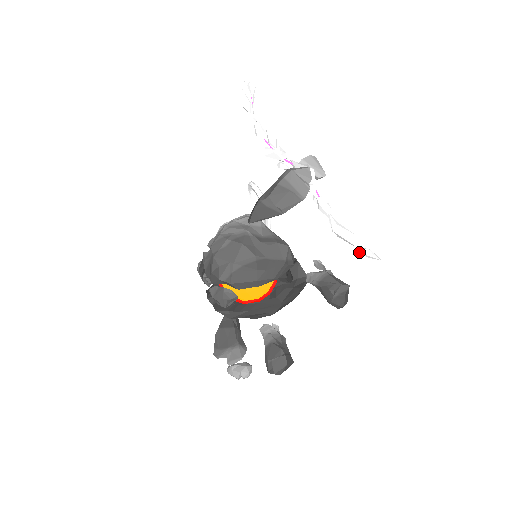
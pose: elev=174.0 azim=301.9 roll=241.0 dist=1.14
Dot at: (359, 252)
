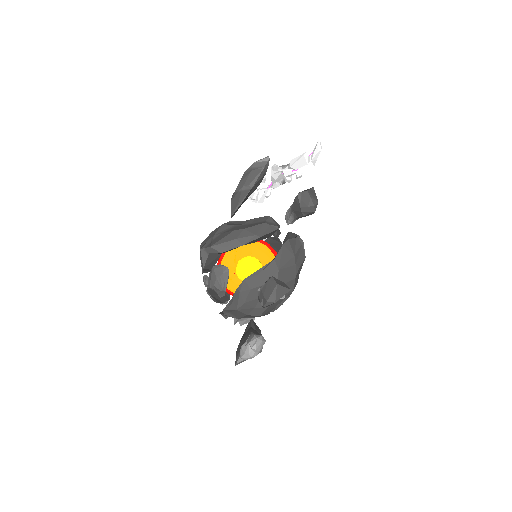
Dot at: (311, 159)
